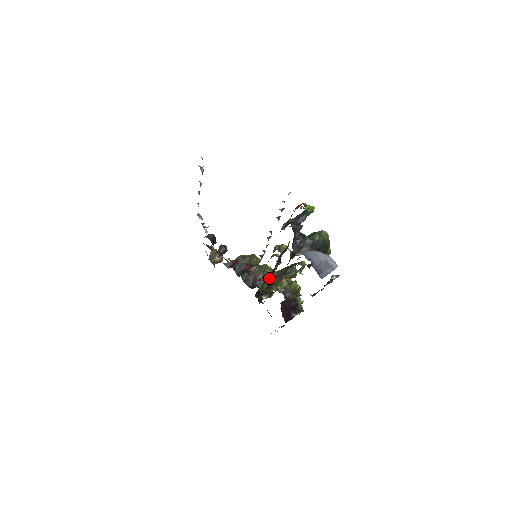
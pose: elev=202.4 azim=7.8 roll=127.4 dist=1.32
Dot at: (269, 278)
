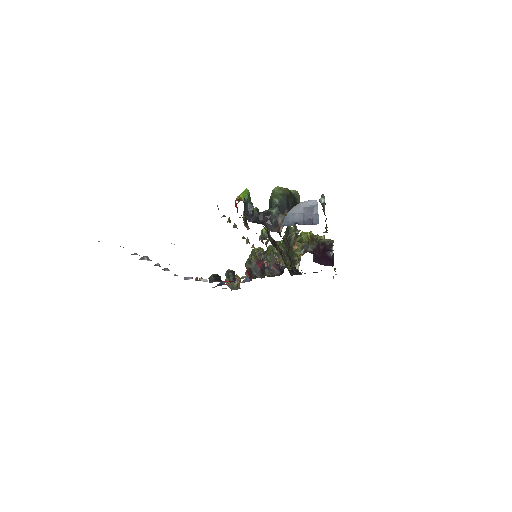
Dot at: occluded
